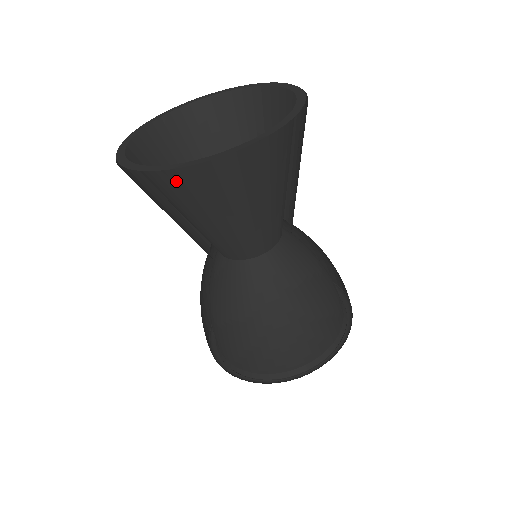
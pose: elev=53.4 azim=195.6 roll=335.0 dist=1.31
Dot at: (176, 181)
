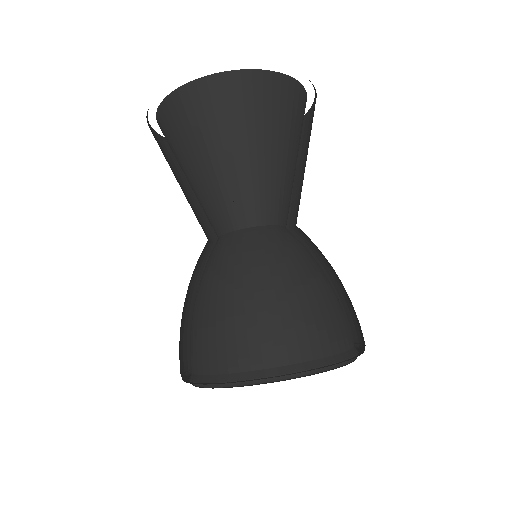
Dot at: (164, 133)
